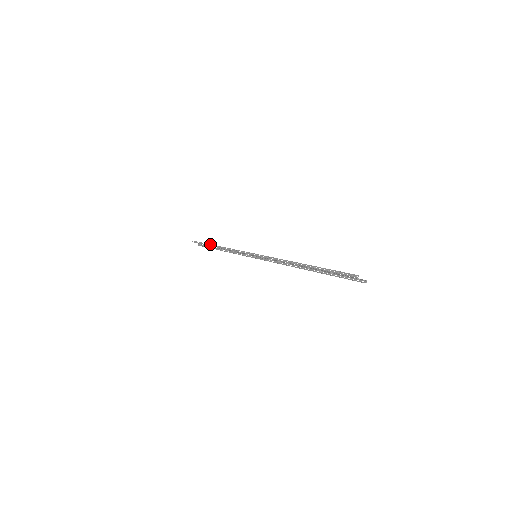
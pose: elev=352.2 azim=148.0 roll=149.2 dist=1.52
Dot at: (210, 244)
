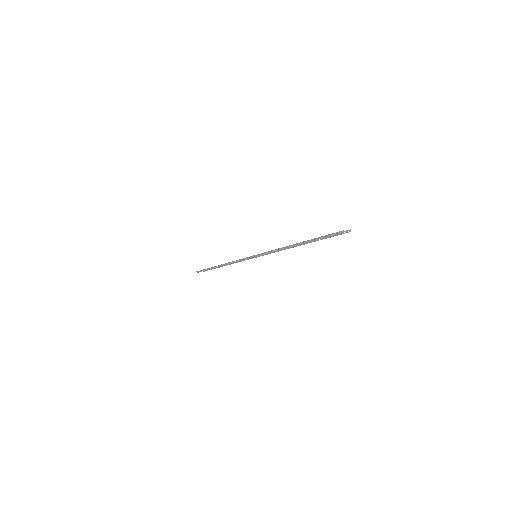
Dot at: (213, 267)
